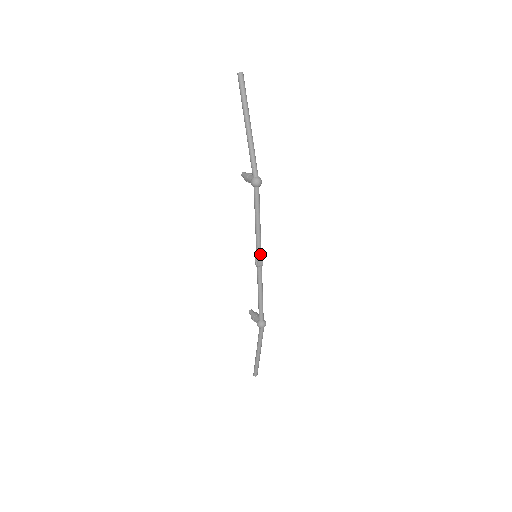
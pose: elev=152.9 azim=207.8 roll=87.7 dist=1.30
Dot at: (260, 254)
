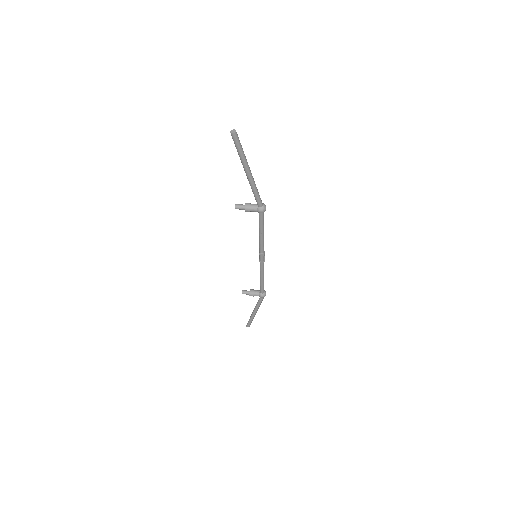
Dot at: (264, 253)
